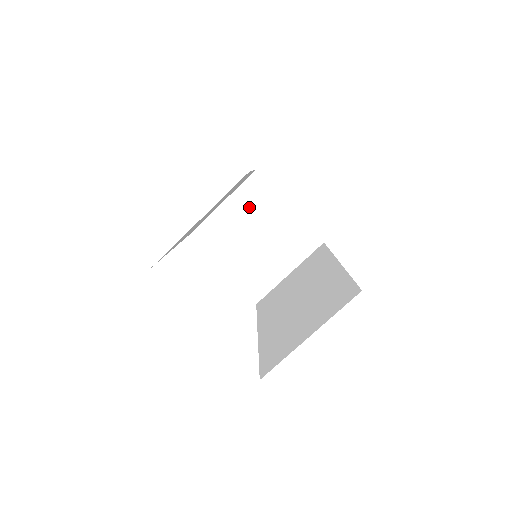
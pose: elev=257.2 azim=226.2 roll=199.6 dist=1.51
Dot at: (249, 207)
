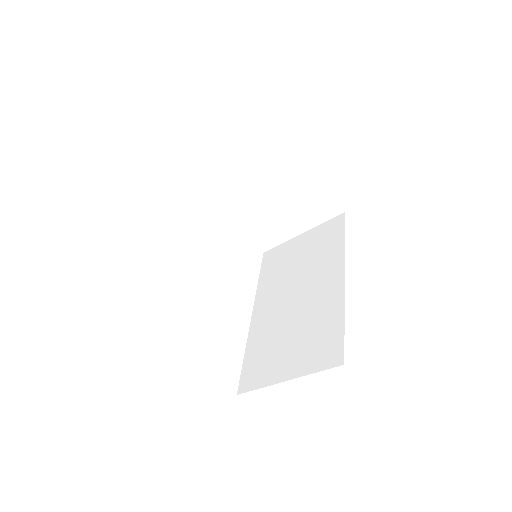
Dot at: (265, 164)
